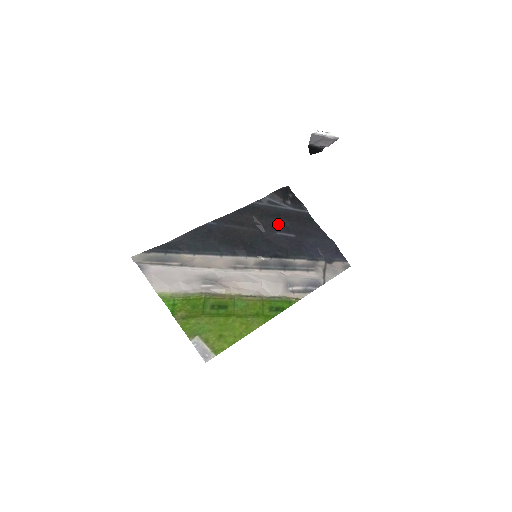
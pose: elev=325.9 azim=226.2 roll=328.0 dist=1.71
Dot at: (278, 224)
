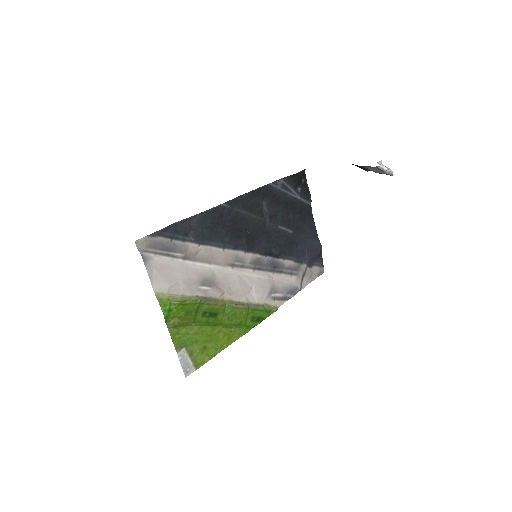
Dot at: (283, 216)
